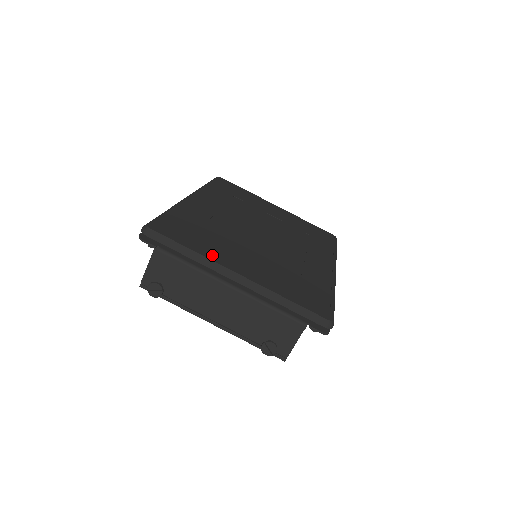
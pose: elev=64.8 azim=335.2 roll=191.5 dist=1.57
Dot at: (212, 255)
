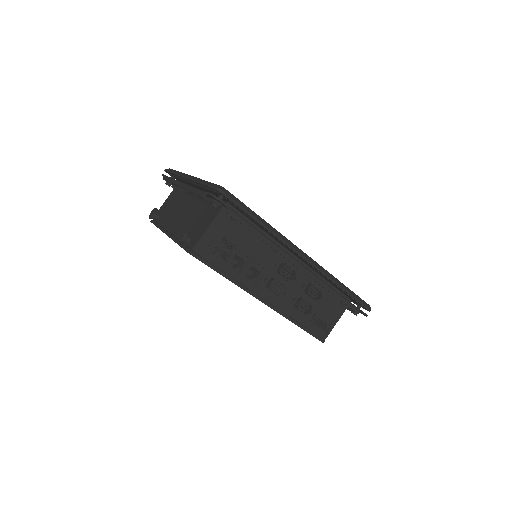
Dot at: occluded
